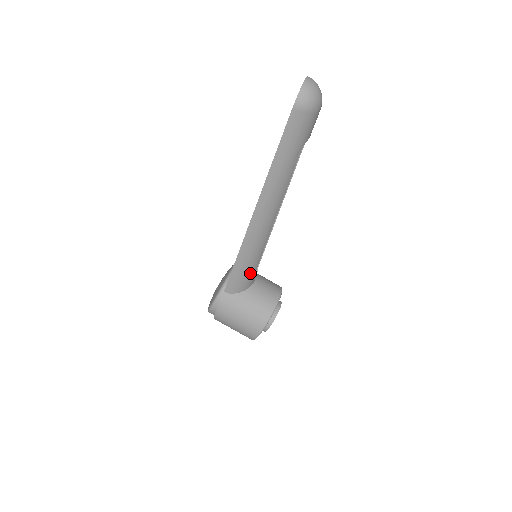
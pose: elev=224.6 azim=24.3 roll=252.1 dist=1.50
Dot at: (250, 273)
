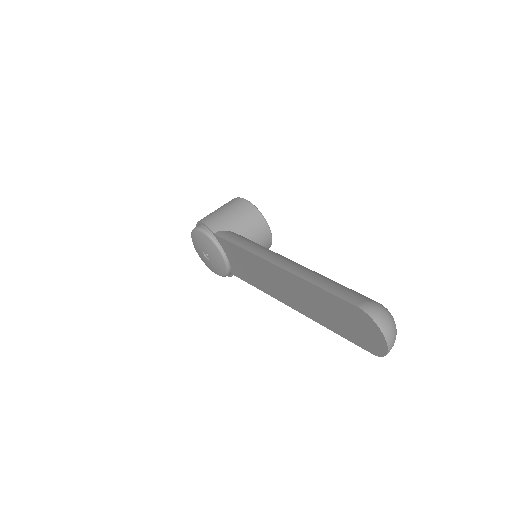
Dot at: occluded
